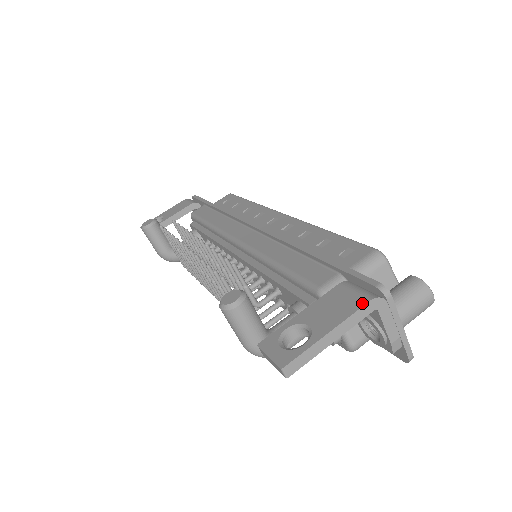
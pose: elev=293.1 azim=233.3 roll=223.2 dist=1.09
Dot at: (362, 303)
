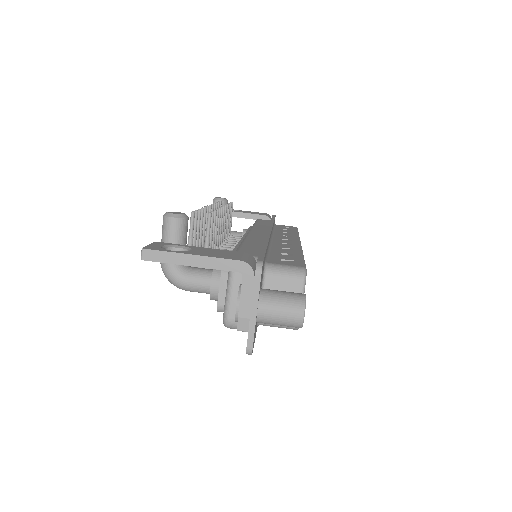
Dot at: (234, 259)
